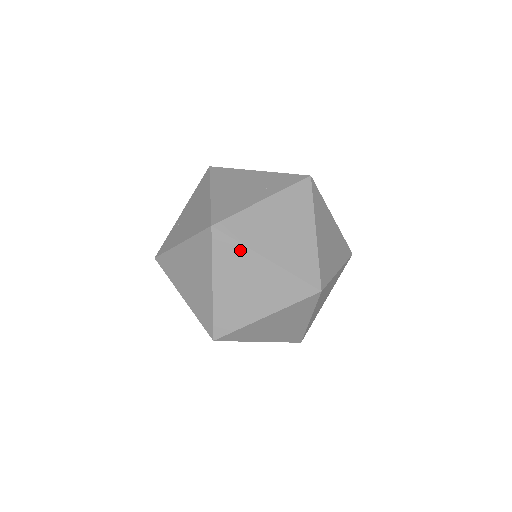
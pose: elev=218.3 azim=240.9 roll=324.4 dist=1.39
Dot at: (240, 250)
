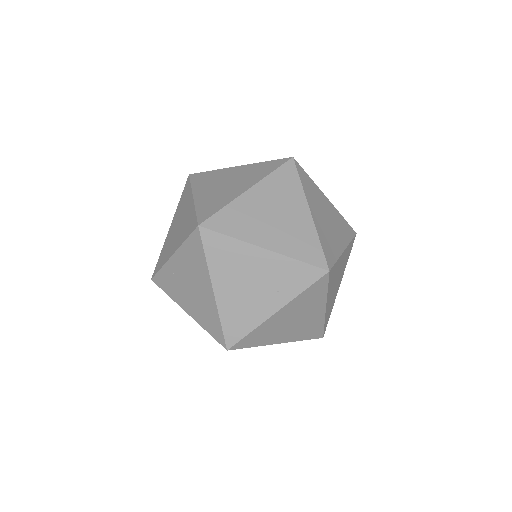
Dot at: occluded
